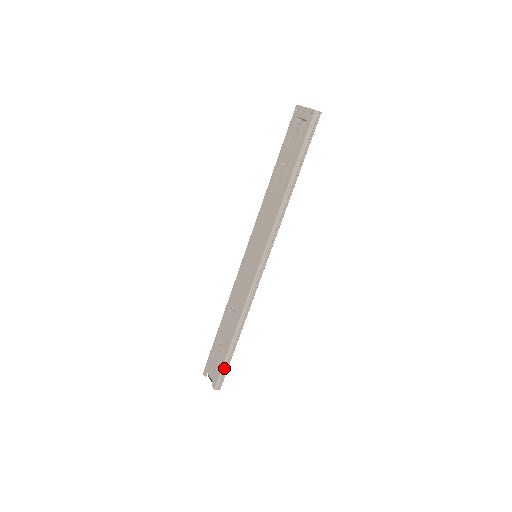
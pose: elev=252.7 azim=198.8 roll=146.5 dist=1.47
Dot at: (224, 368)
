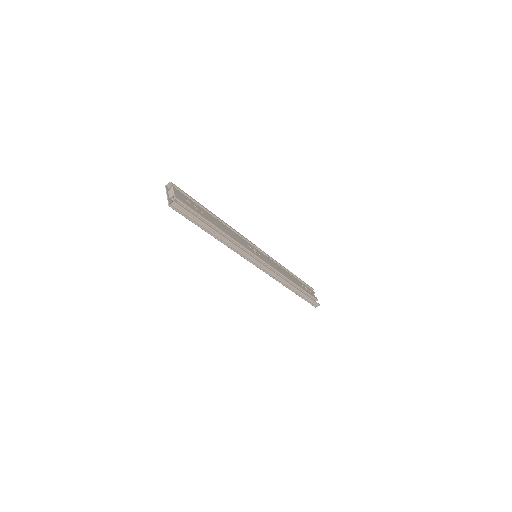
Dot at: (307, 301)
